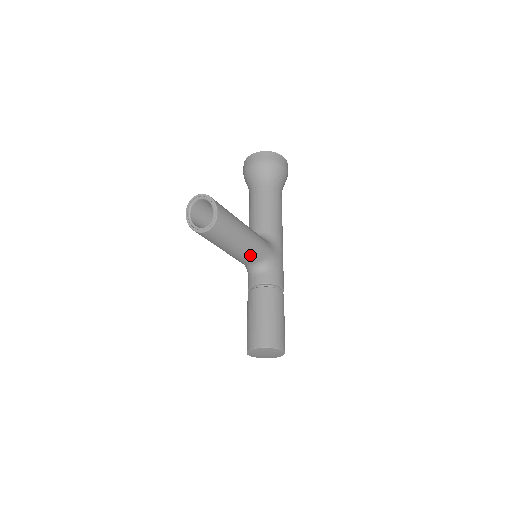
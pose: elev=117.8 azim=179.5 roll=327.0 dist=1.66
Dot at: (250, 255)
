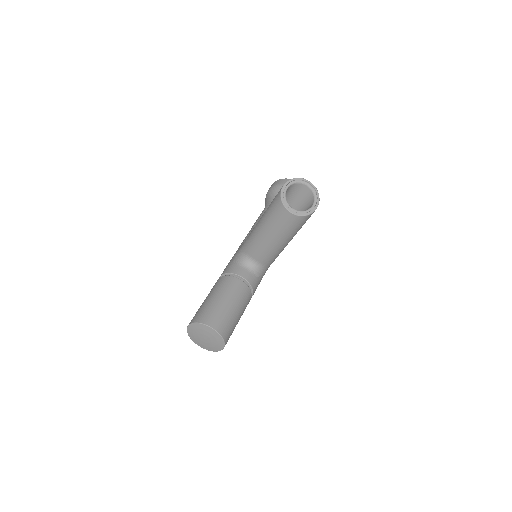
Dot at: (268, 255)
